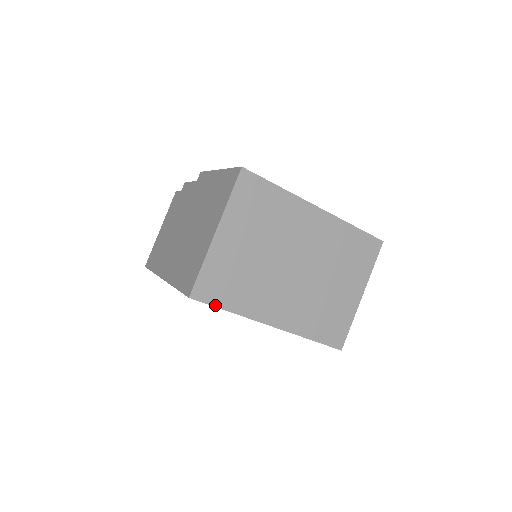
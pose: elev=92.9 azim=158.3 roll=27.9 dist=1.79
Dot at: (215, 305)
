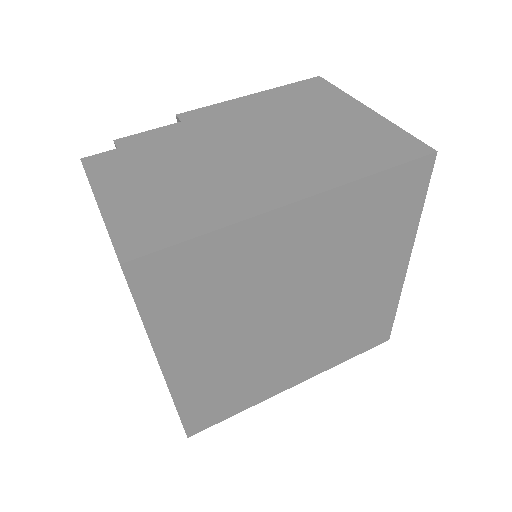
Dot at: (426, 188)
